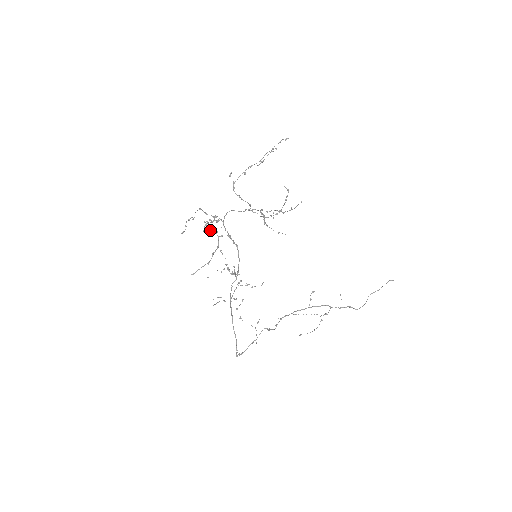
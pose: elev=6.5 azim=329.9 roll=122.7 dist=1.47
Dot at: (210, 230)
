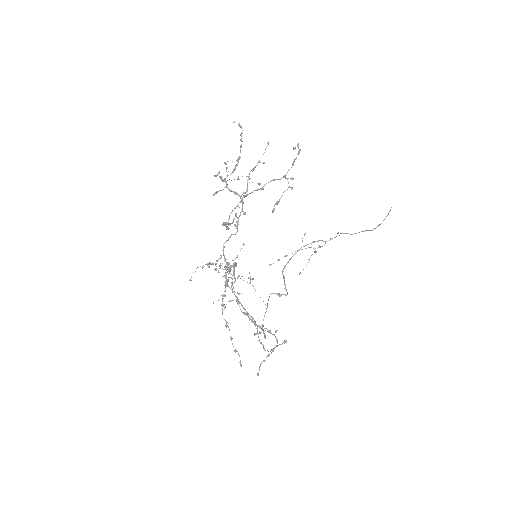
Dot at: occluded
